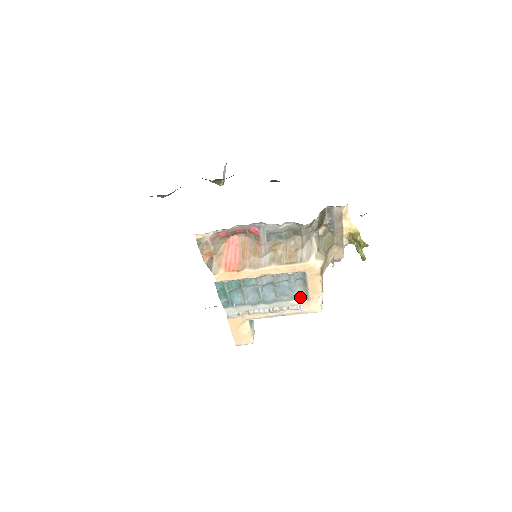
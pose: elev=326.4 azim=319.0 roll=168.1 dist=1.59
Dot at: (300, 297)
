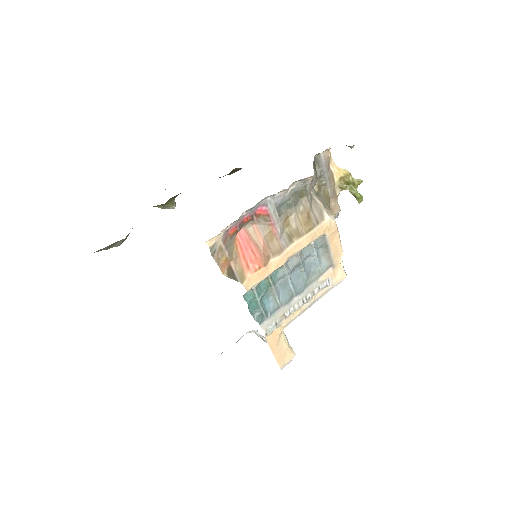
Dot at: (326, 269)
